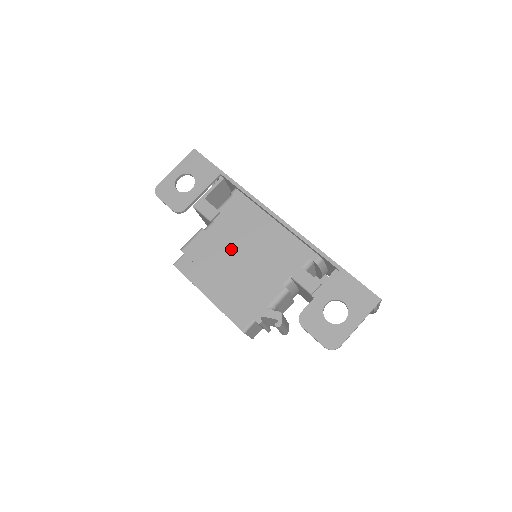
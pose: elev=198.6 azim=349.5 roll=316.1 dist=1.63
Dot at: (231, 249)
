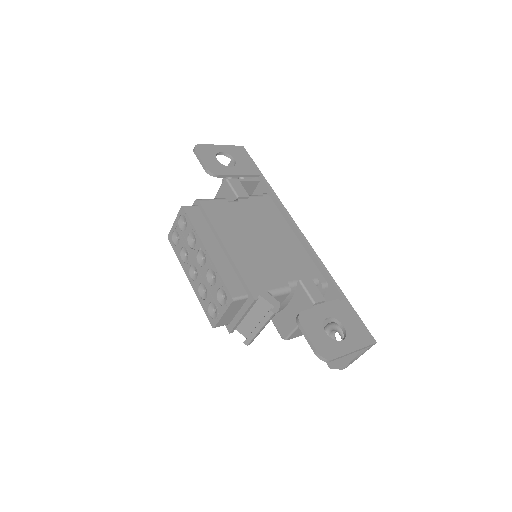
Dot at: (248, 228)
